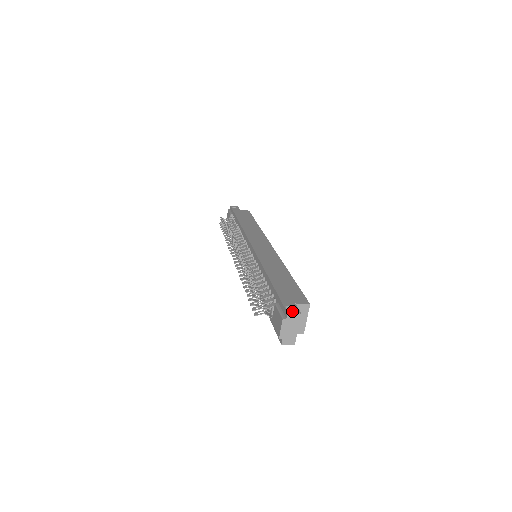
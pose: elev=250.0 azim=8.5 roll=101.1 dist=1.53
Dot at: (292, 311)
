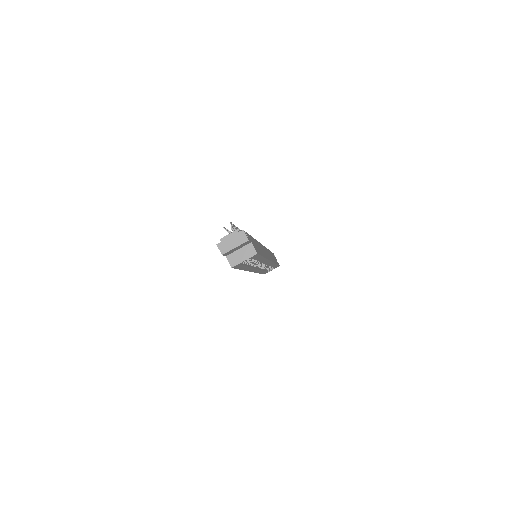
Dot at: occluded
